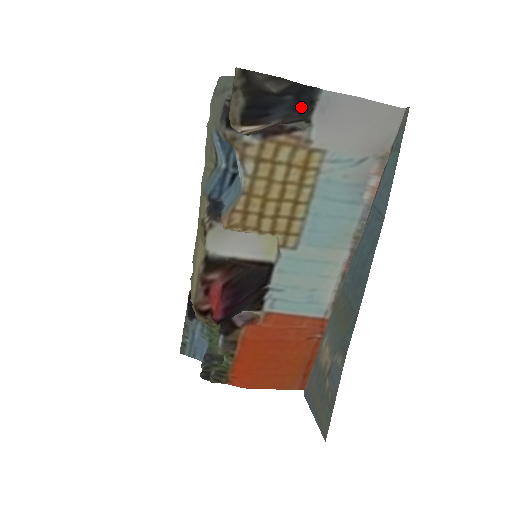
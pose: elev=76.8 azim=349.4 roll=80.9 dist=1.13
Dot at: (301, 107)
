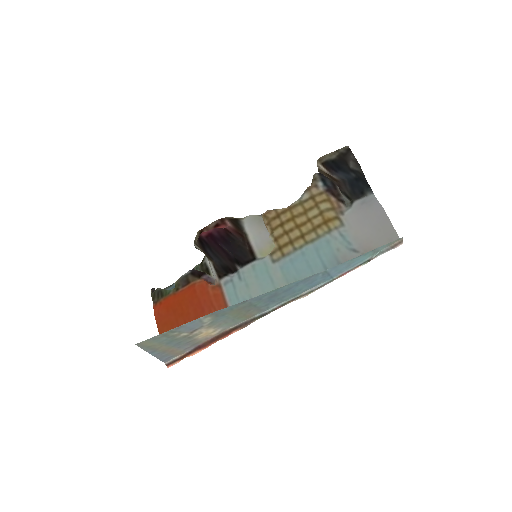
Dot at: (354, 187)
